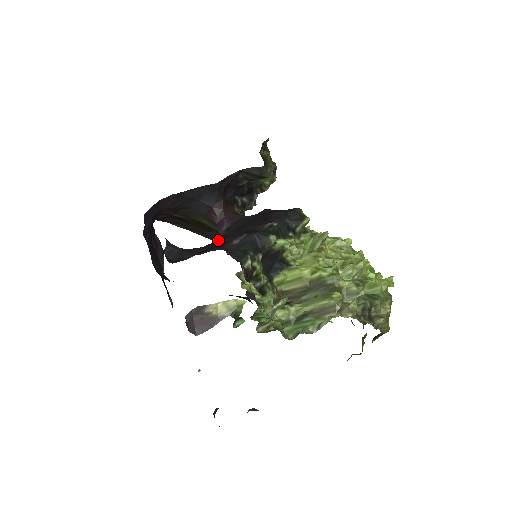
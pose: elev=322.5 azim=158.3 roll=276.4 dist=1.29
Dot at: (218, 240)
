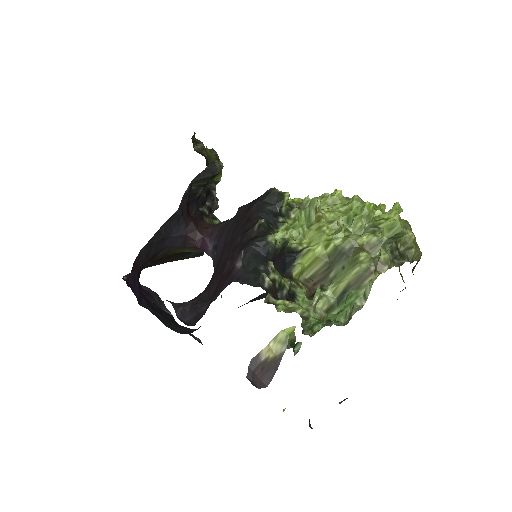
Dot at: (218, 270)
